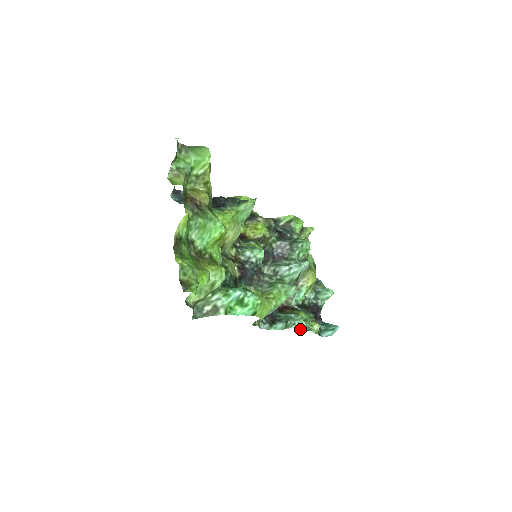
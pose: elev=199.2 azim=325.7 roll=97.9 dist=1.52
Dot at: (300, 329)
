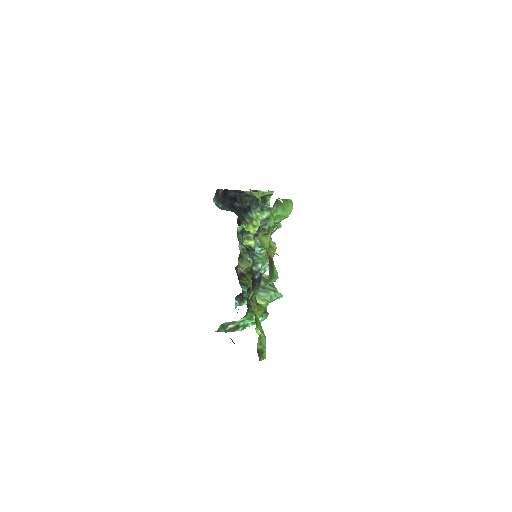
Dot at: occluded
